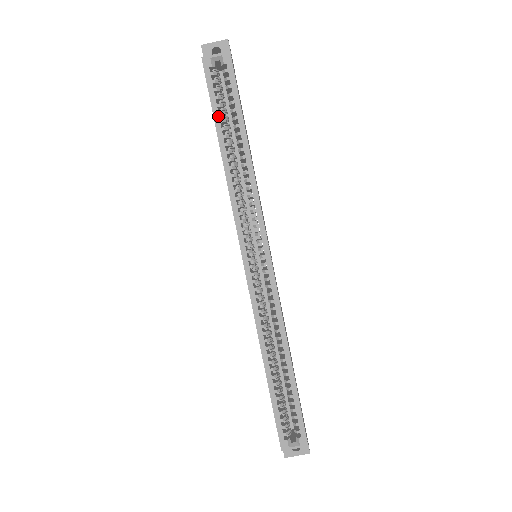
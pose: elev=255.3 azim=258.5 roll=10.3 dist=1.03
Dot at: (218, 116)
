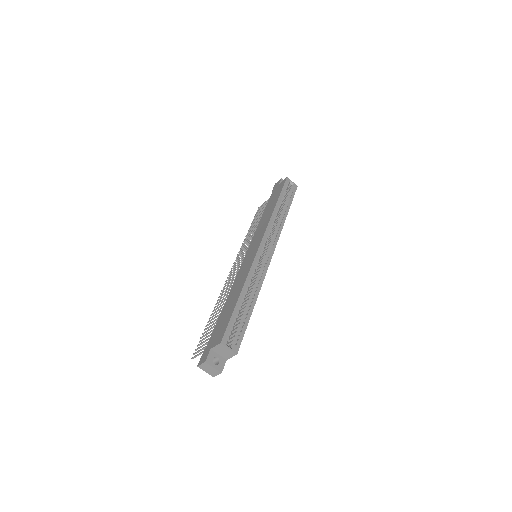
Dot at: (282, 195)
